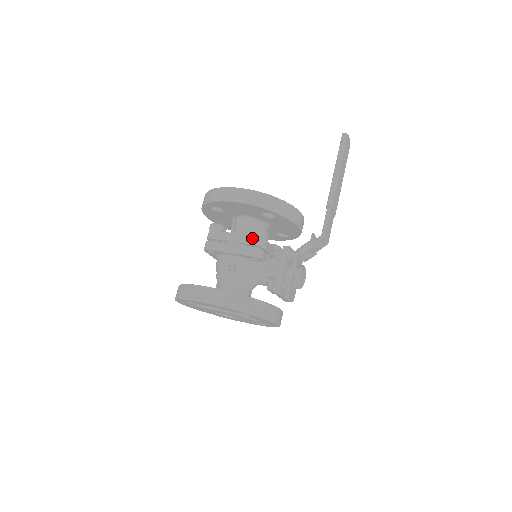
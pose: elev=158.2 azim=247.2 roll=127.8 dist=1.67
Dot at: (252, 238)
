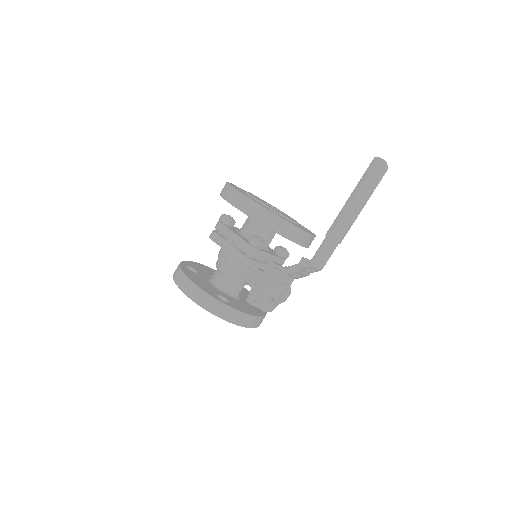
Dot at: (245, 244)
